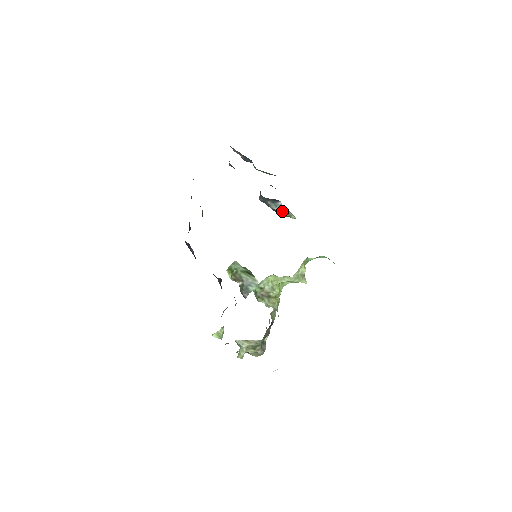
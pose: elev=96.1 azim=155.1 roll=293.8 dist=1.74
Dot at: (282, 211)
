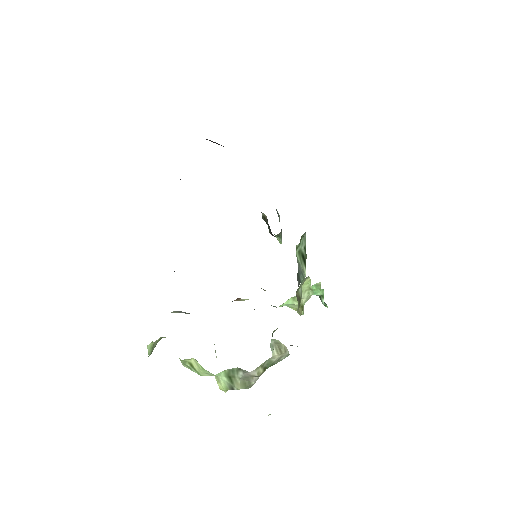
Dot at: occluded
